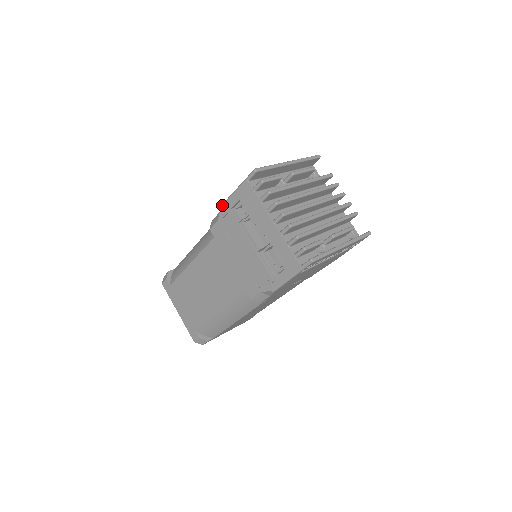
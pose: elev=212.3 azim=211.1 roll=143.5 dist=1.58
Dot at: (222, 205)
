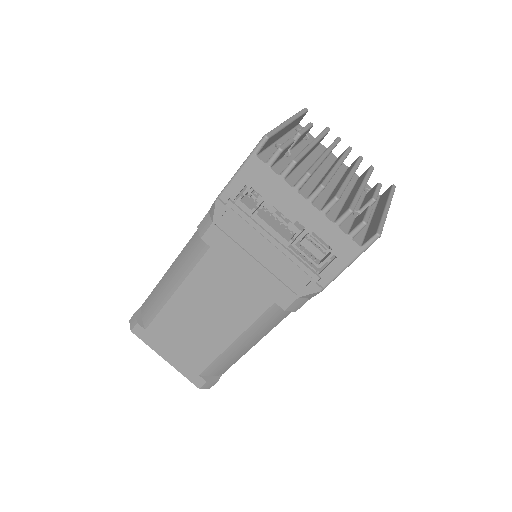
Dot at: (217, 200)
